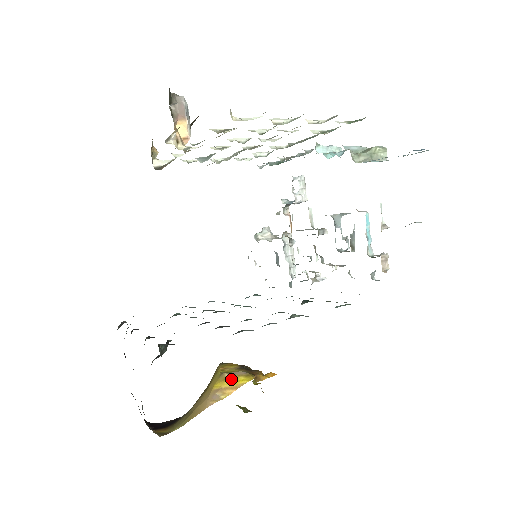
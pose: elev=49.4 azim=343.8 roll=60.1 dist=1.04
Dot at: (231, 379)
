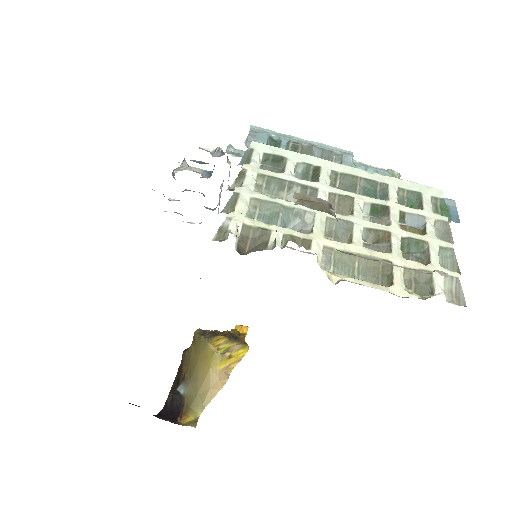
Dot at: (233, 356)
